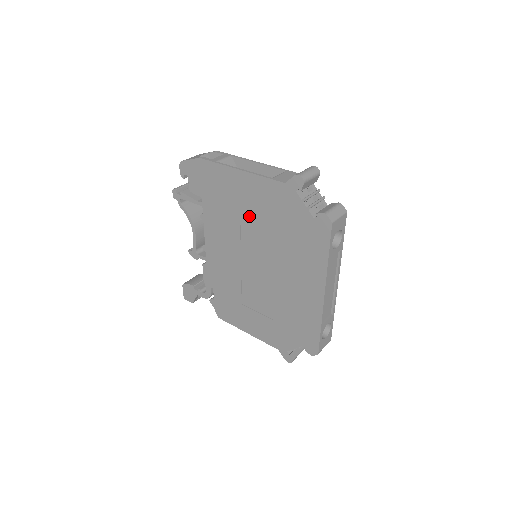
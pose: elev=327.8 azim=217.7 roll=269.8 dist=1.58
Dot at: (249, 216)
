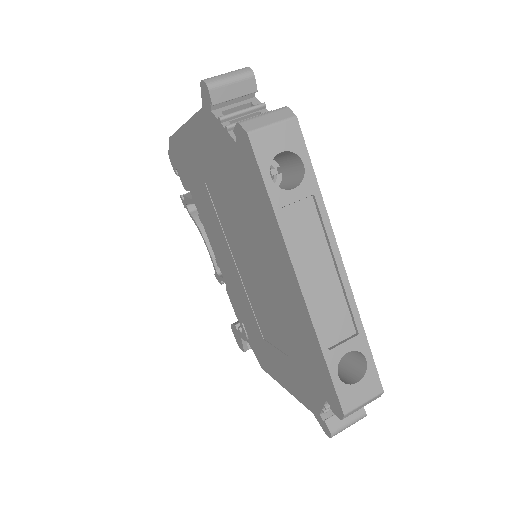
Dot at: (212, 189)
